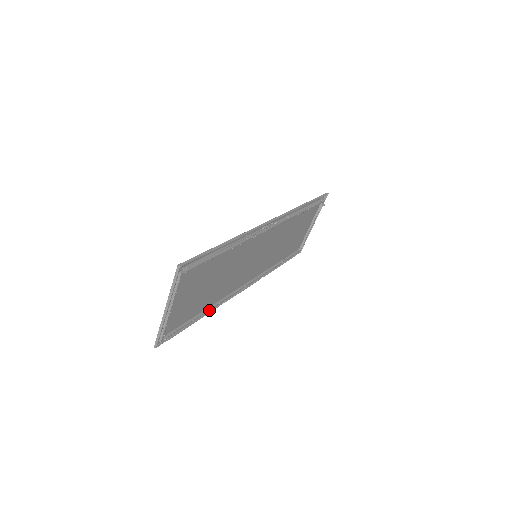
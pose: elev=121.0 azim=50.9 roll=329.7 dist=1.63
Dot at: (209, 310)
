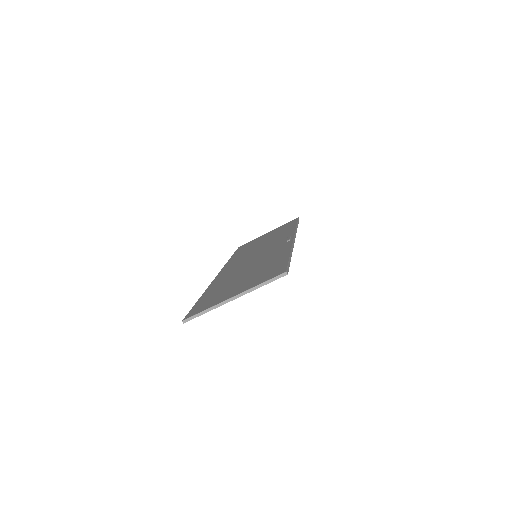
Dot at: occluded
